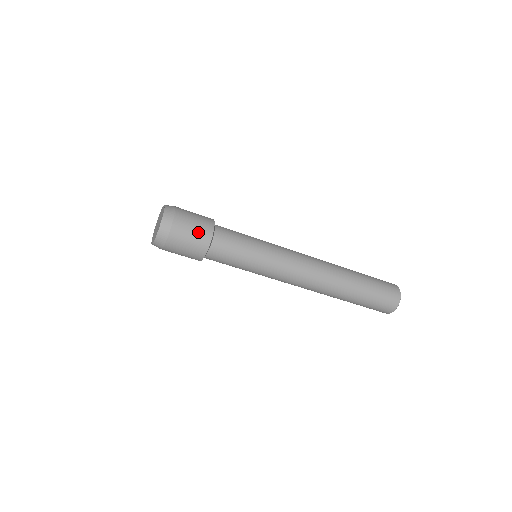
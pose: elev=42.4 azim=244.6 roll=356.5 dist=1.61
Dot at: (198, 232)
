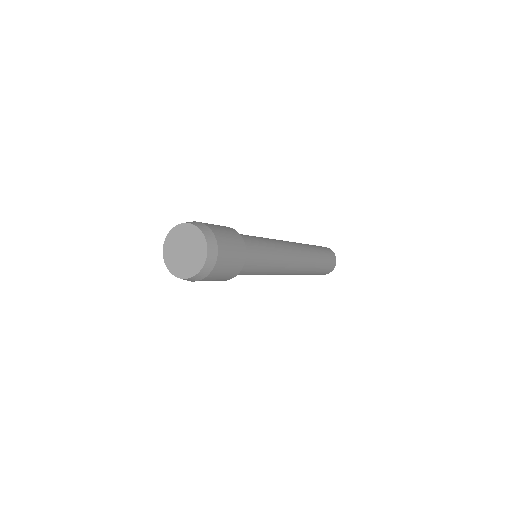
Dot at: (236, 257)
